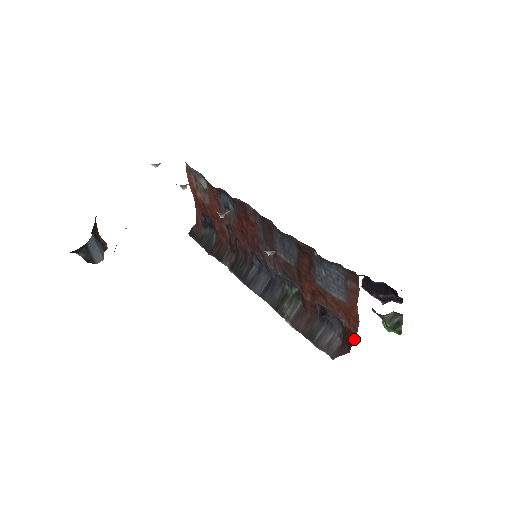
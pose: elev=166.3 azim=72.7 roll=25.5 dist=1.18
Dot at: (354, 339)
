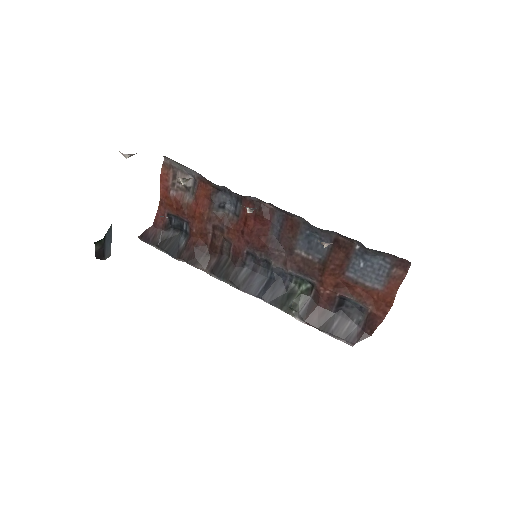
Dot at: (380, 323)
